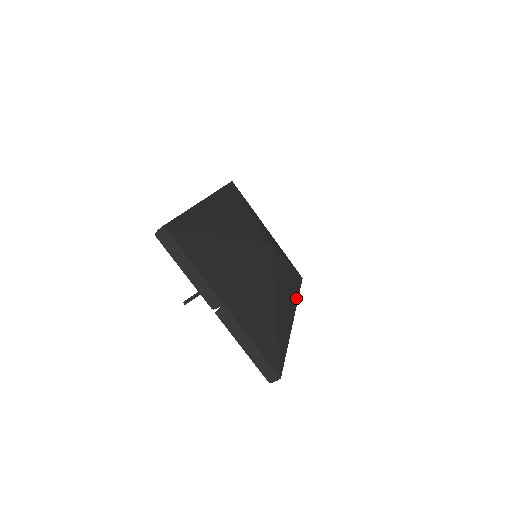
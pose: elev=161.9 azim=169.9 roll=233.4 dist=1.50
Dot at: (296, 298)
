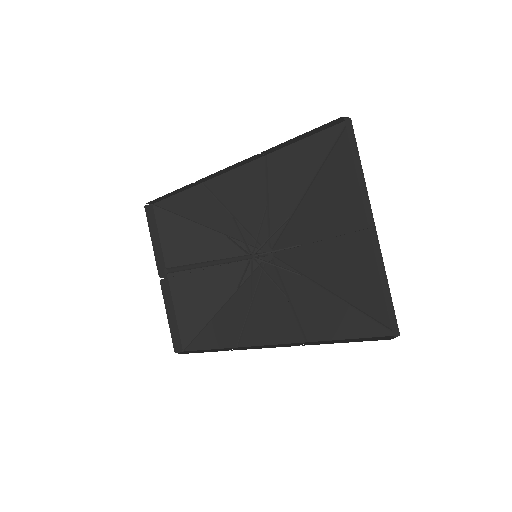
Dot at: (237, 342)
